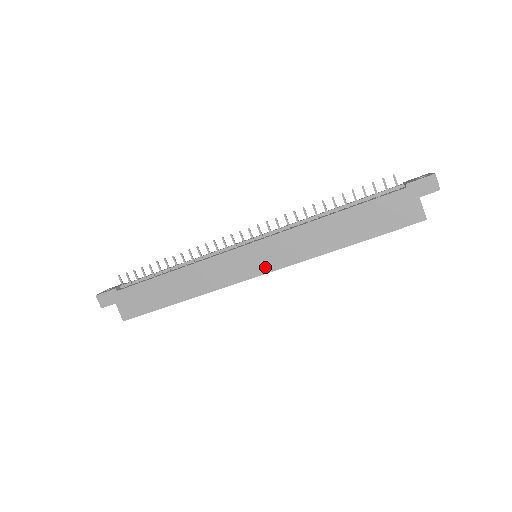
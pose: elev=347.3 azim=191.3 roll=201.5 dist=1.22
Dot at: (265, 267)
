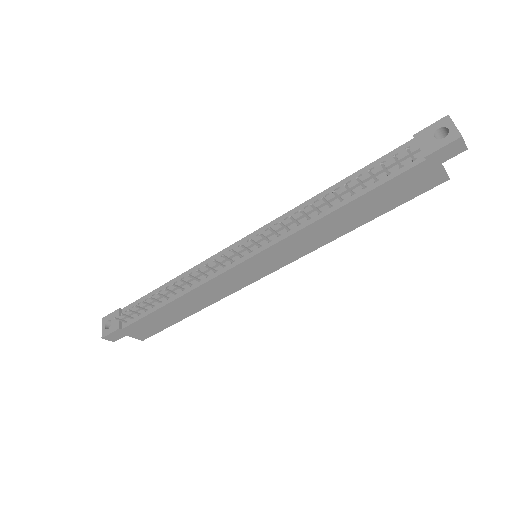
Dot at: (273, 267)
